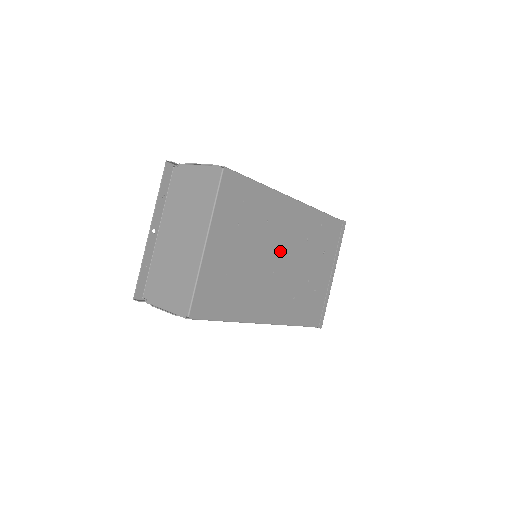
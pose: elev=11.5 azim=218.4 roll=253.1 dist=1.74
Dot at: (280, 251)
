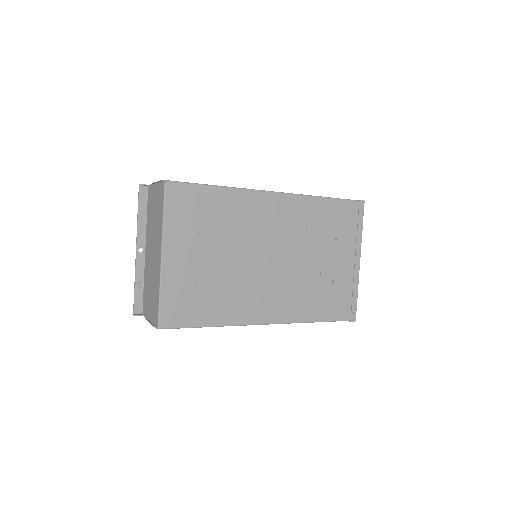
Dot at: (266, 248)
